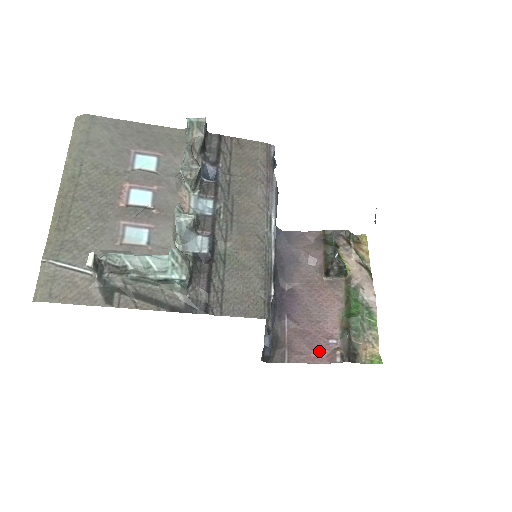
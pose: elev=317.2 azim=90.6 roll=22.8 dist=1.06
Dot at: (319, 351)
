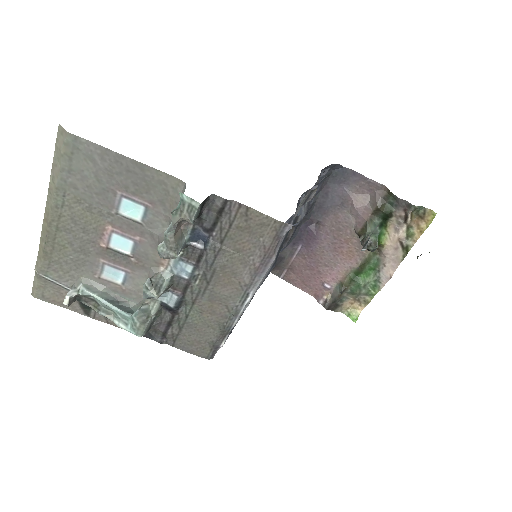
Dot at: (312, 286)
